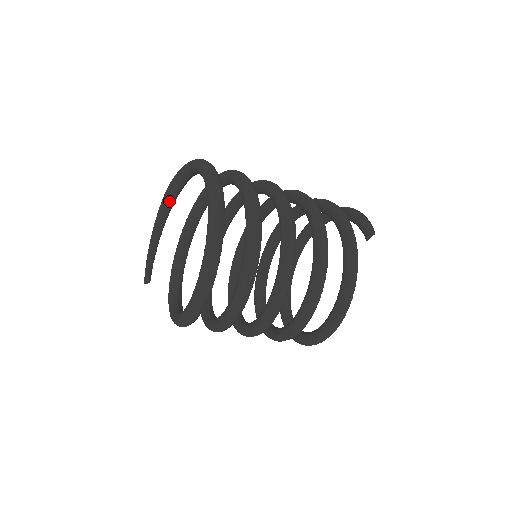
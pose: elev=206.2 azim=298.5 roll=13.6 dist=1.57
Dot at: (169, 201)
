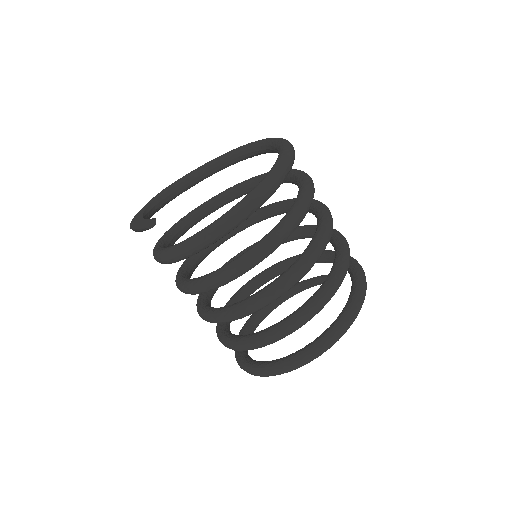
Dot at: (159, 201)
